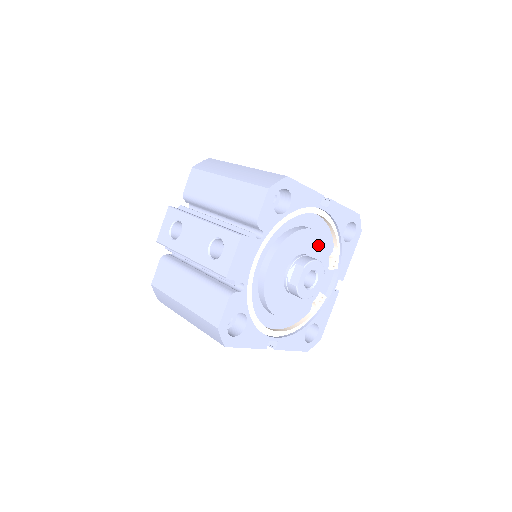
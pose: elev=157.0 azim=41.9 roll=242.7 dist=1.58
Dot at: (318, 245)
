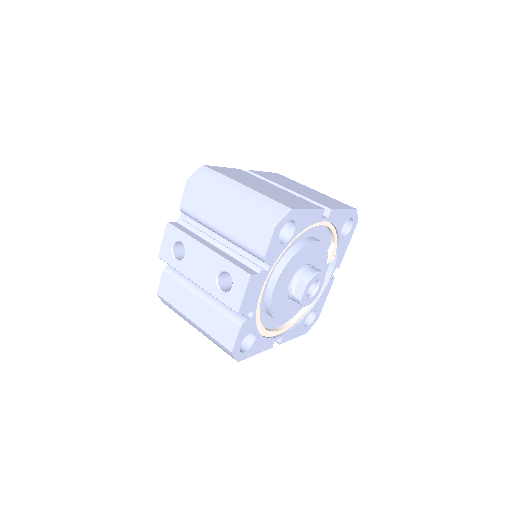
Dot at: (318, 251)
